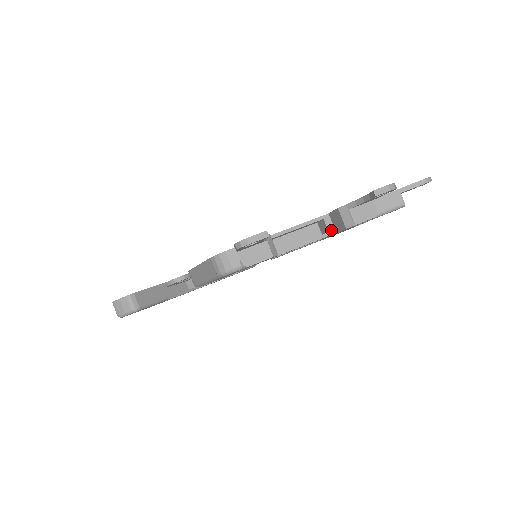
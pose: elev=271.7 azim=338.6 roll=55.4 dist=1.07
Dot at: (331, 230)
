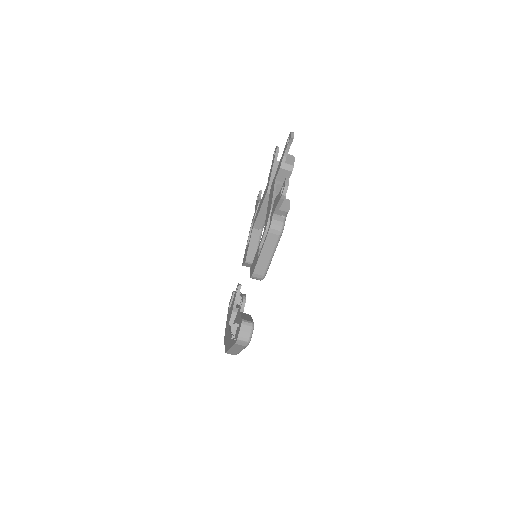
Dot at: occluded
